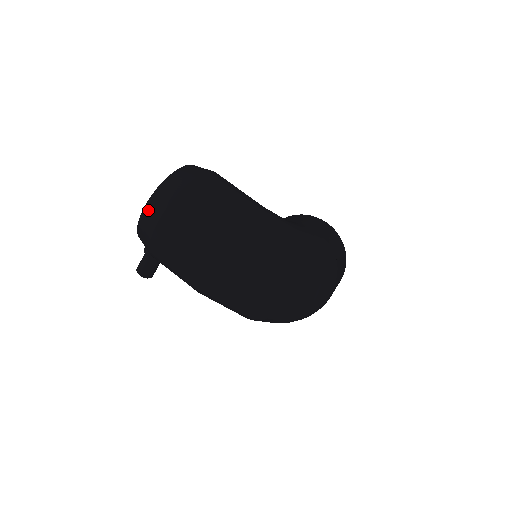
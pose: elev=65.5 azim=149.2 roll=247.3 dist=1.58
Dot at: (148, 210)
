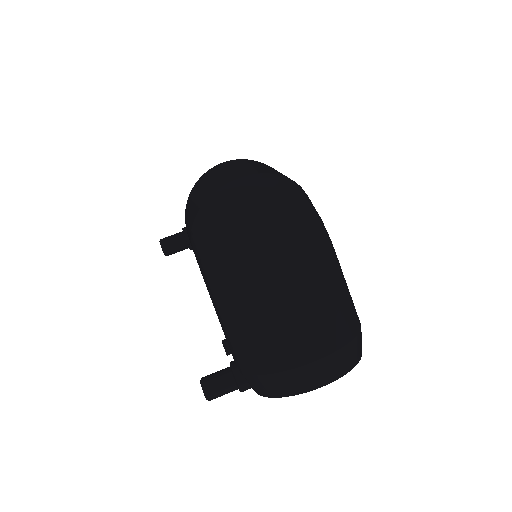
Dot at: occluded
